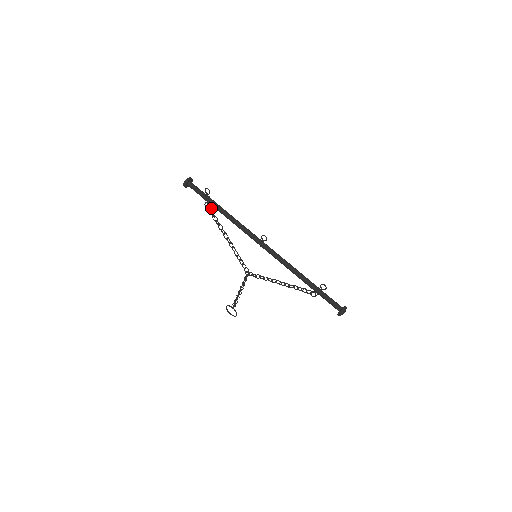
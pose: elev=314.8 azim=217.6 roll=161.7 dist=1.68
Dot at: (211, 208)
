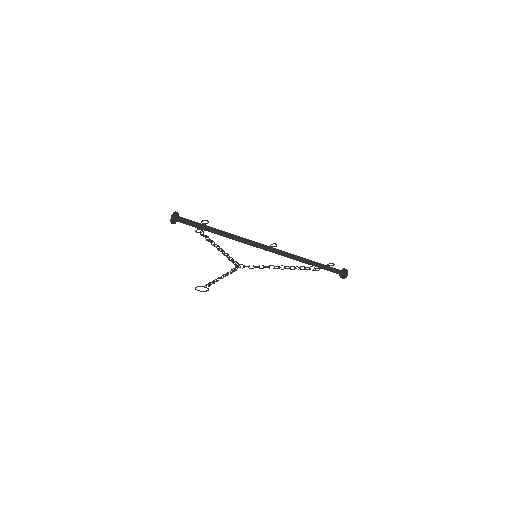
Dot at: (202, 231)
